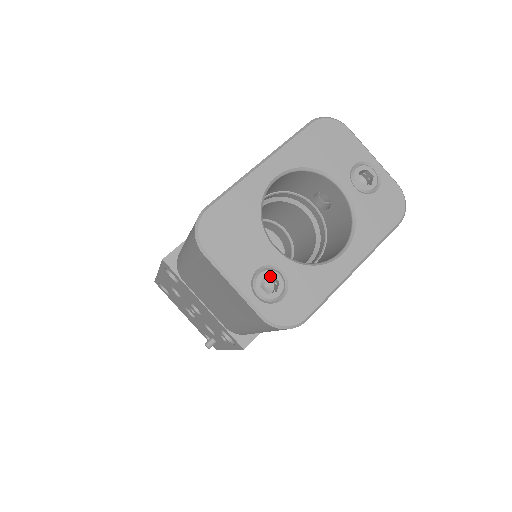
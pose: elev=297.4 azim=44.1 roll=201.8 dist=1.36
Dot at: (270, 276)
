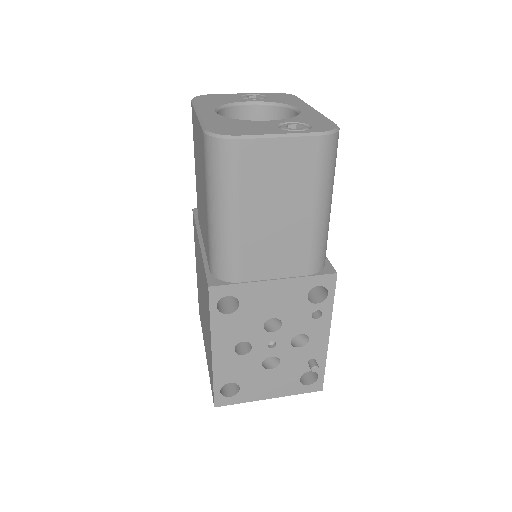
Dot at: occluded
